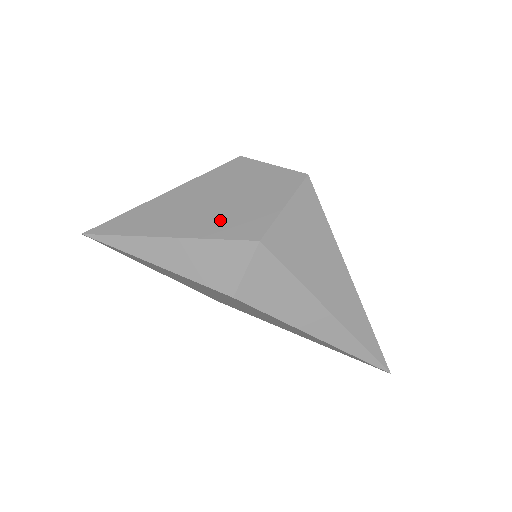
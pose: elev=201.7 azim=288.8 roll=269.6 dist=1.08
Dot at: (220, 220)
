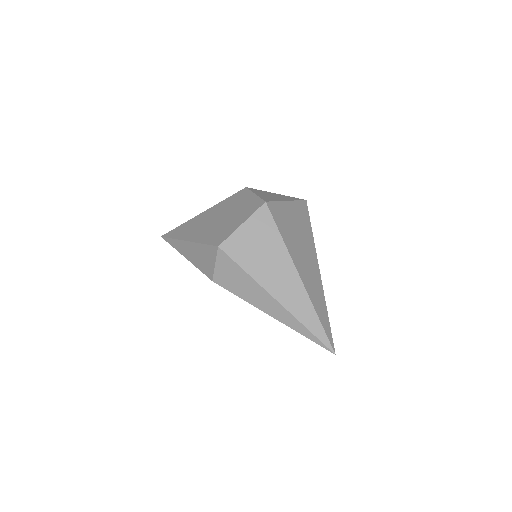
Dot at: (212, 232)
